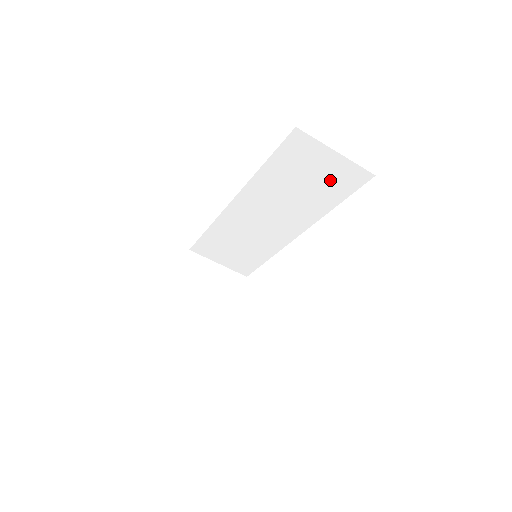
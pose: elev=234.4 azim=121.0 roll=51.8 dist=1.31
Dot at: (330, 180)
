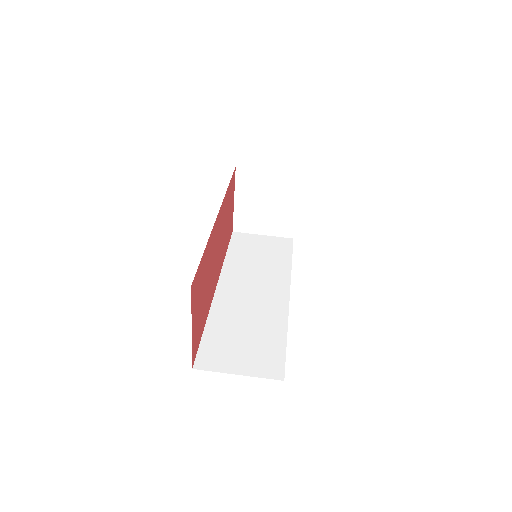
Dot at: (273, 249)
